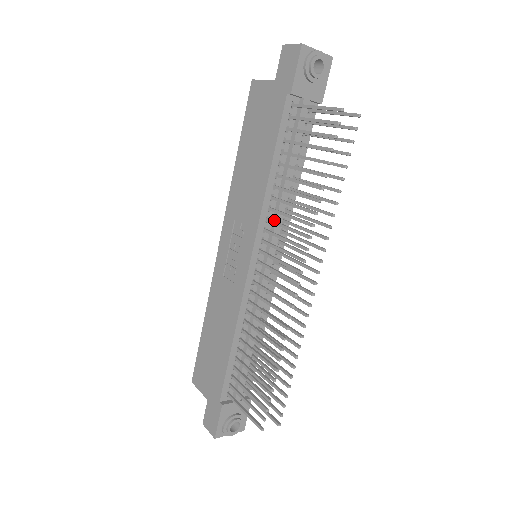
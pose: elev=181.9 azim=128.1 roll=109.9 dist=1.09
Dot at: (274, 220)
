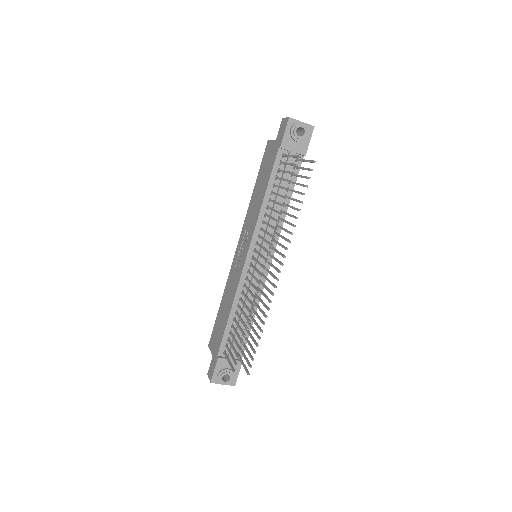
Dot at: (266, 230)
